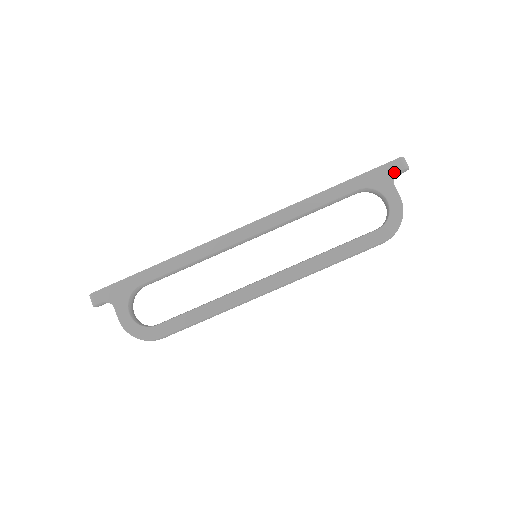
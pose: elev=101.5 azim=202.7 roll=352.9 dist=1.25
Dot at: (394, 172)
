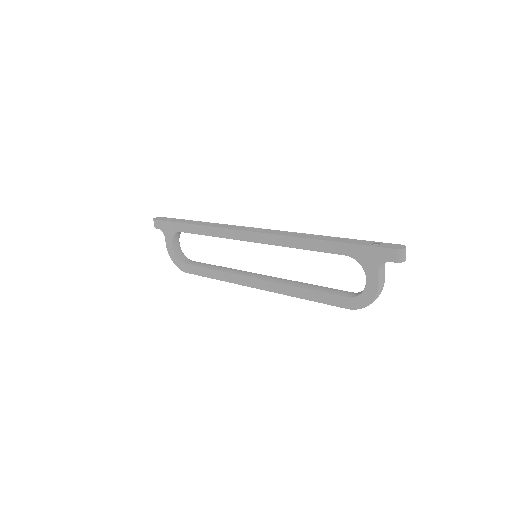
Dot at: (384, 260)
